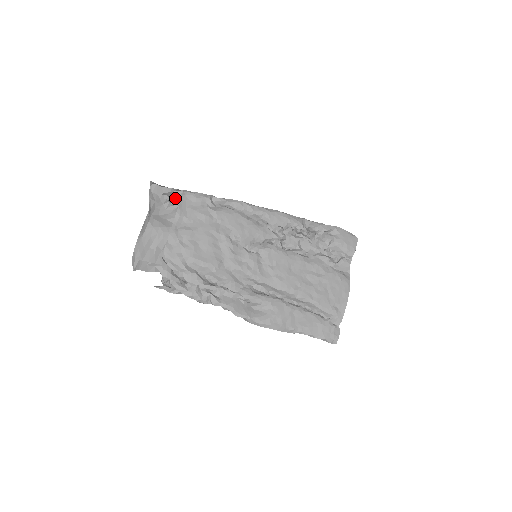
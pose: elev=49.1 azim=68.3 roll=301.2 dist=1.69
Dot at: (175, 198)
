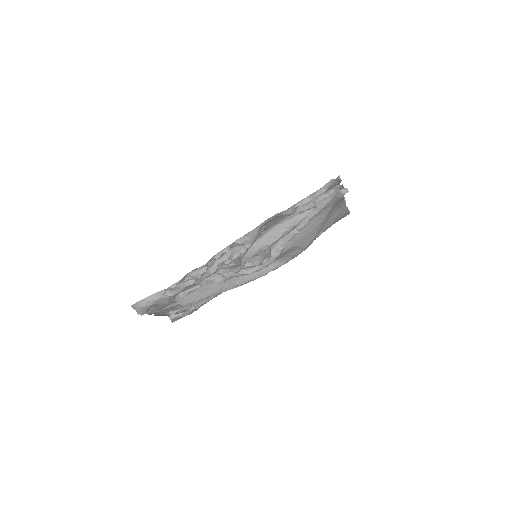
Dot at: occluded
